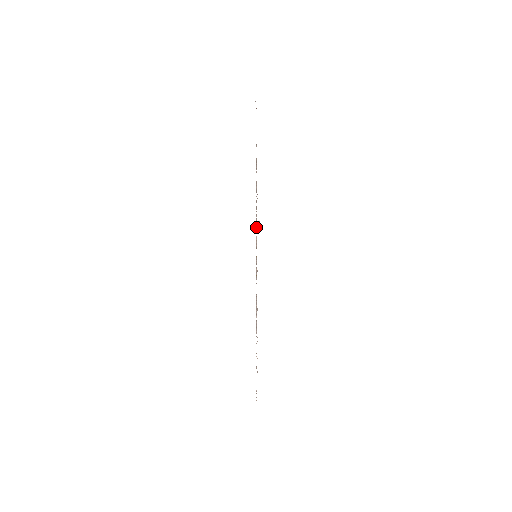
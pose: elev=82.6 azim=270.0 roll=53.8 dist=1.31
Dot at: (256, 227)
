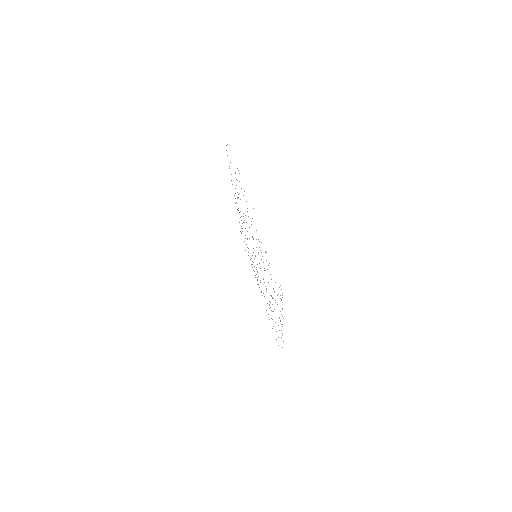
Dot at: occluded
